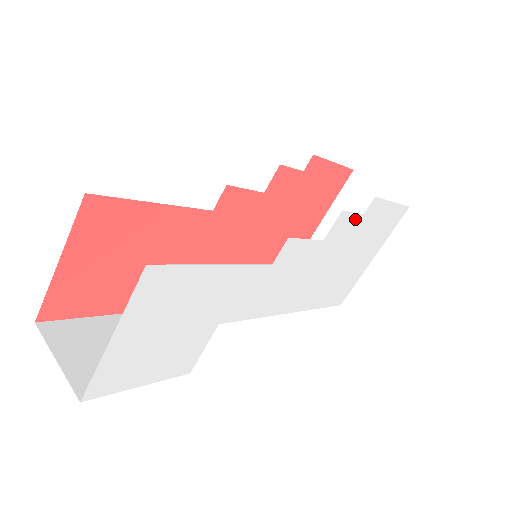
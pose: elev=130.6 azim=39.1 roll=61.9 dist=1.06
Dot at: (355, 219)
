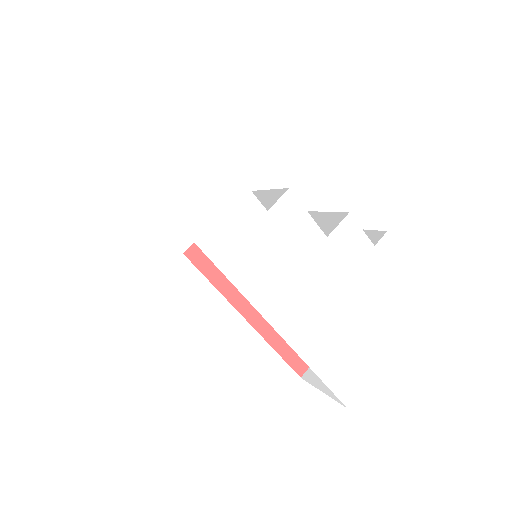
Dot at: (365, 244)
